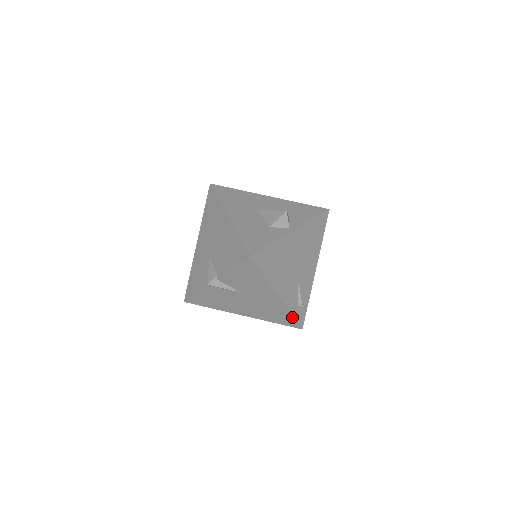
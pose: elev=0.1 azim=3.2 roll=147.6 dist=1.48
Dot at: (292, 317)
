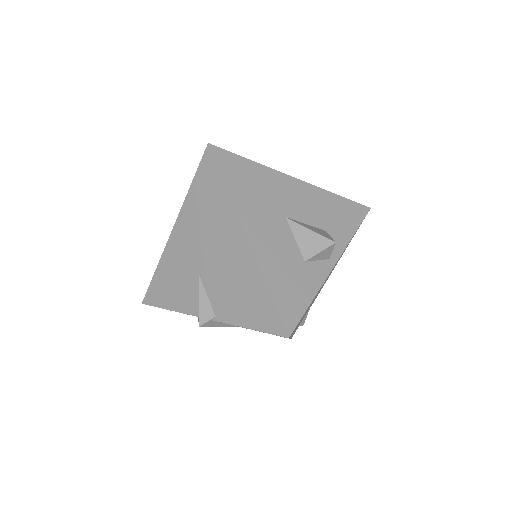
Dot at: occluded
